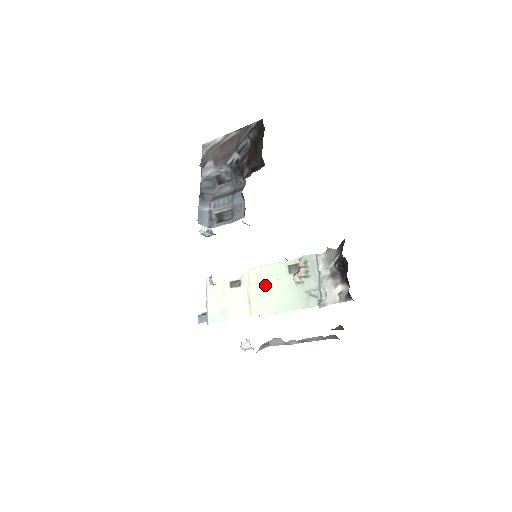
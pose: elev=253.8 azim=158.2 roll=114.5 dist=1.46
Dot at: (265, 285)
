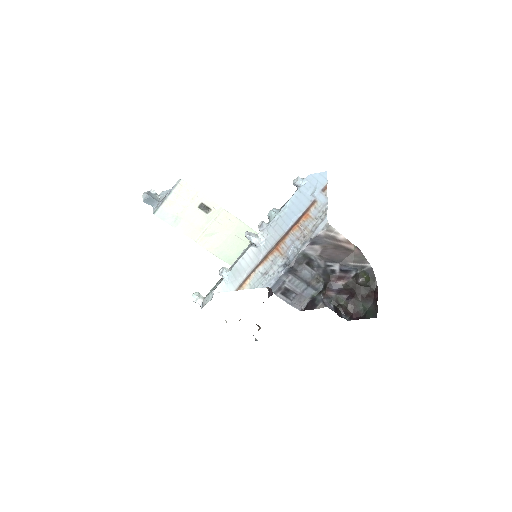
Dot at: (227, 232)
